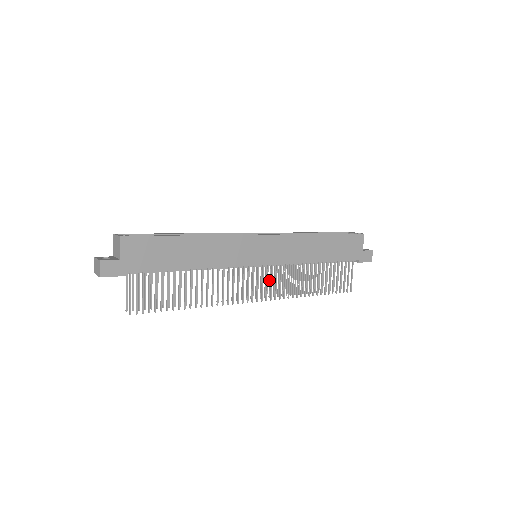
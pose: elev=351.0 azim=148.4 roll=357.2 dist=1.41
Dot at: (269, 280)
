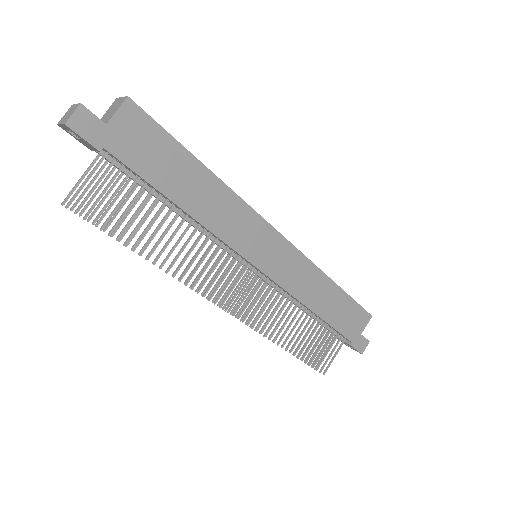
Dot at: (250, 297)
